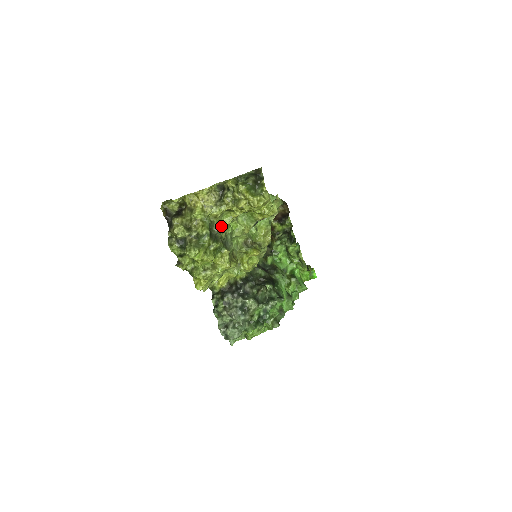
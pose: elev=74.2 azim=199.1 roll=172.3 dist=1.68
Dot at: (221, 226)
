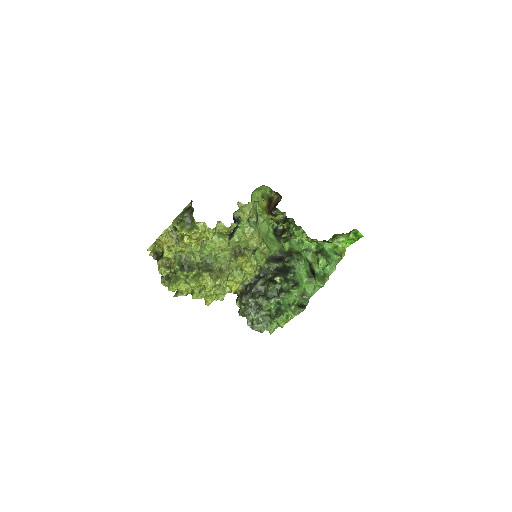
Dot at: (191, 256)
